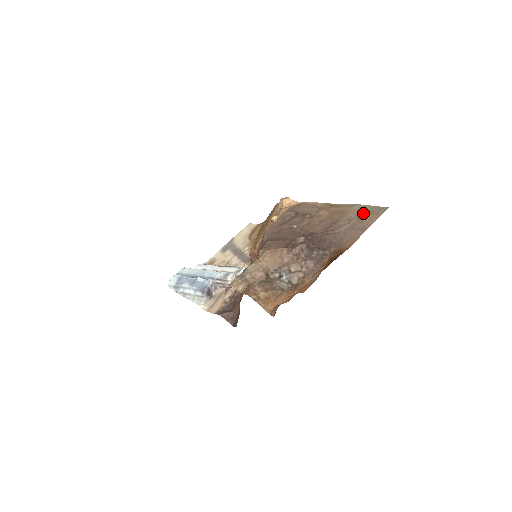
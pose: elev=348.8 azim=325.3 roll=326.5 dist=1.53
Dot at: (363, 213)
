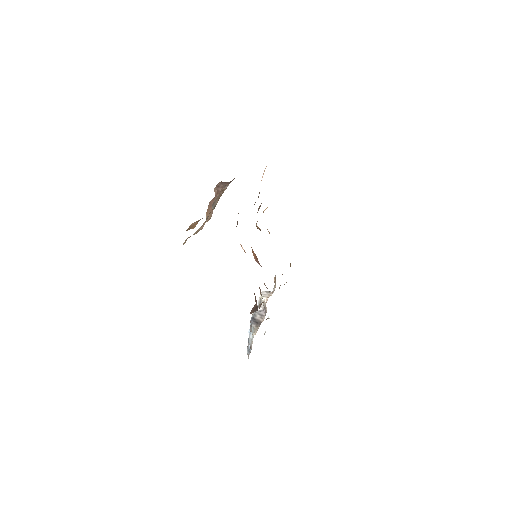
Dot at: occluded
